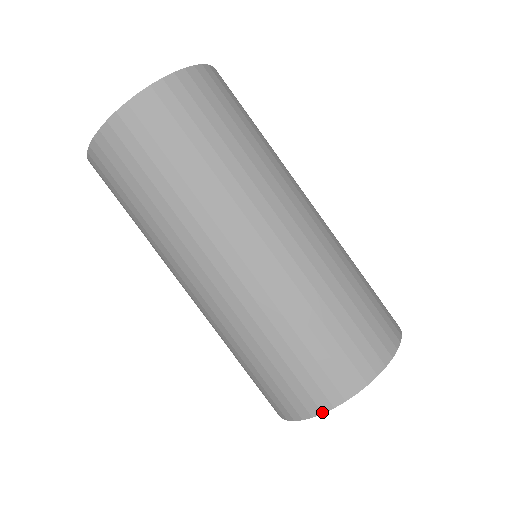
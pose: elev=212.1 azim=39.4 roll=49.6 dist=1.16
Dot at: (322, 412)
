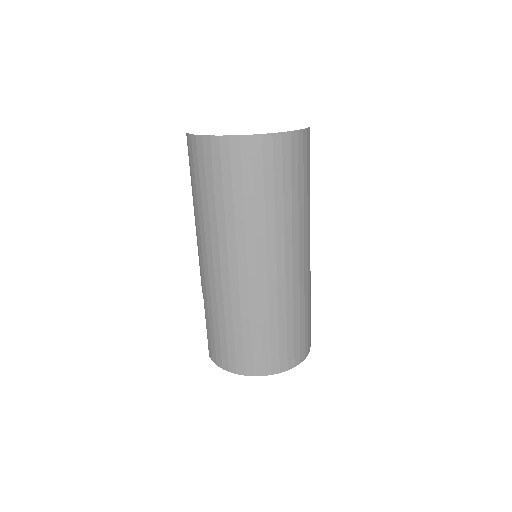
Dot at: (272, 374)
